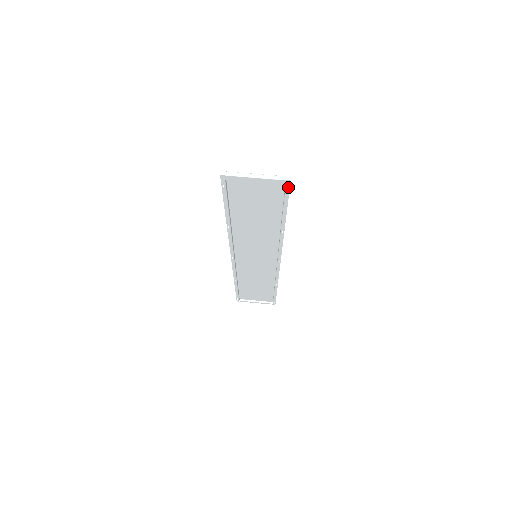
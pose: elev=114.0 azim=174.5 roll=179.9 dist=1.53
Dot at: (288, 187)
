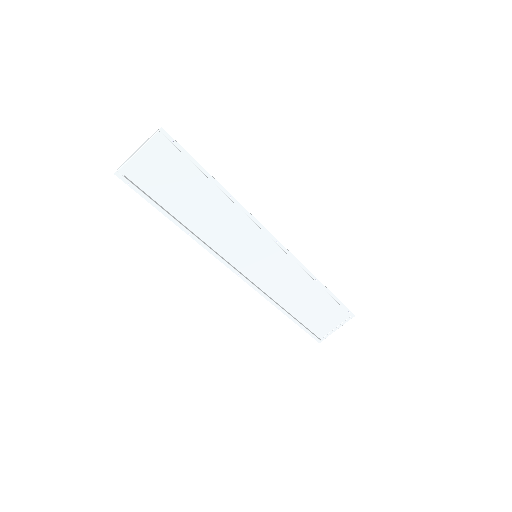
Dot at: (169, 137)
